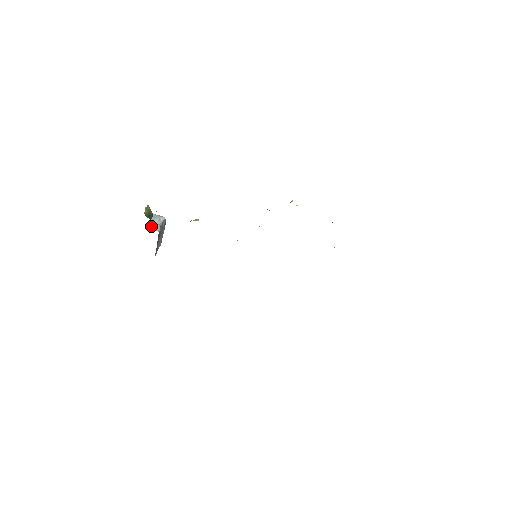
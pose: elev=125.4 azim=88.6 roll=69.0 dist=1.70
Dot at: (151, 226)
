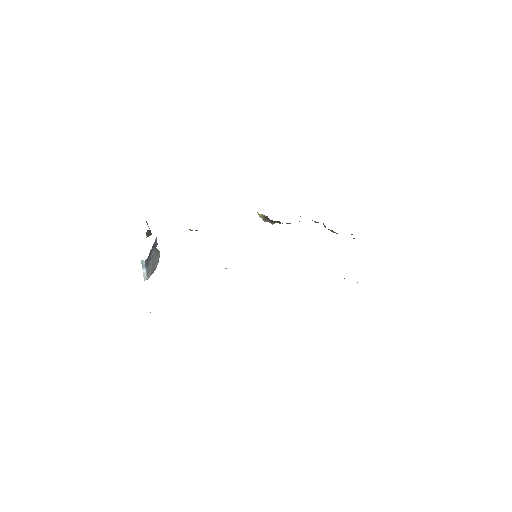
Dot at: occluded
